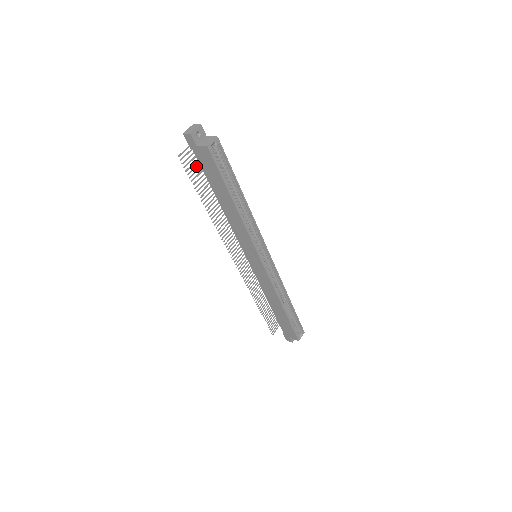
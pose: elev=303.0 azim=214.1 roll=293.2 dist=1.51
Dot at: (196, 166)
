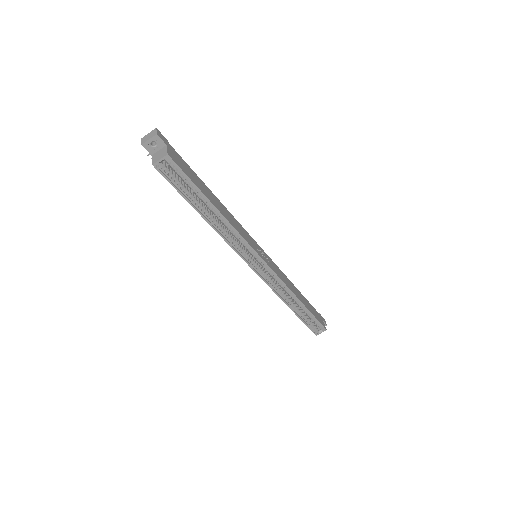
Dot at: occluded
